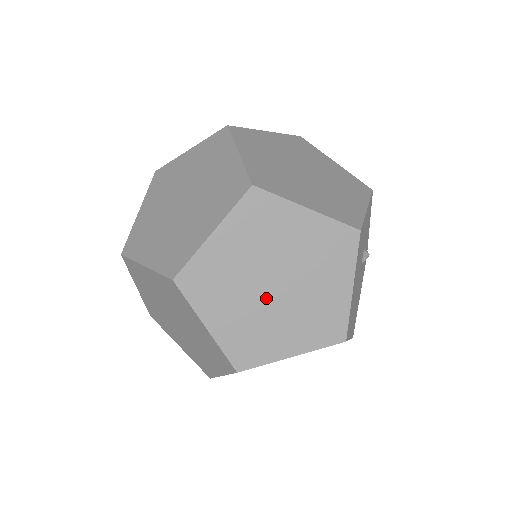
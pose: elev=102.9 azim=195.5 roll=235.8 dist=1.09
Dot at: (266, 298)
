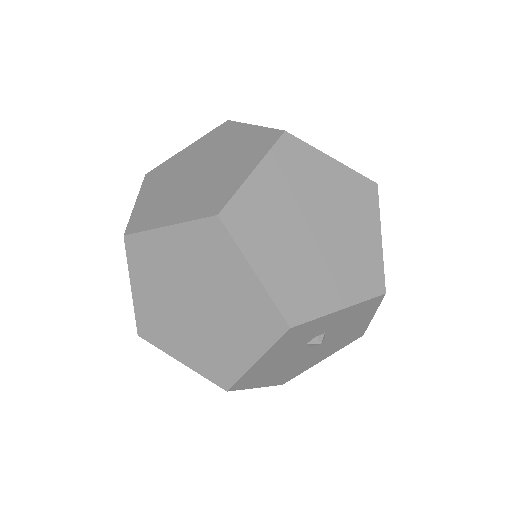
Dot at: occluded
